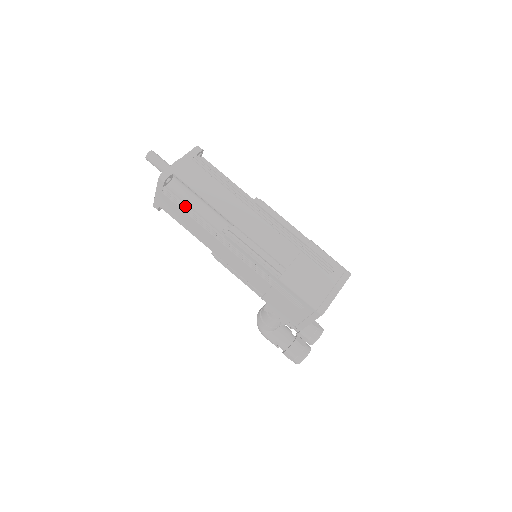
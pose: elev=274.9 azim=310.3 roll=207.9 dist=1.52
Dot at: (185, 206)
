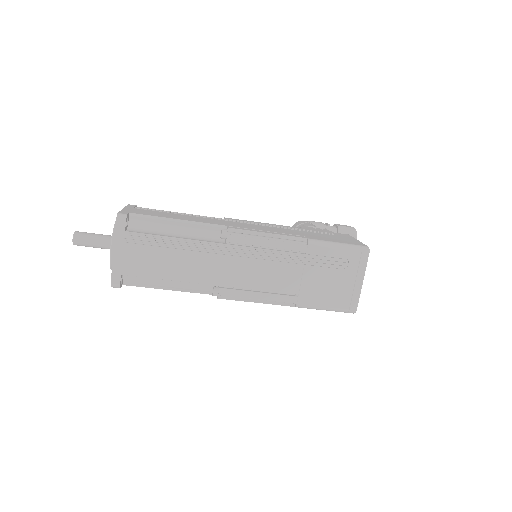
Dot at: occluded
